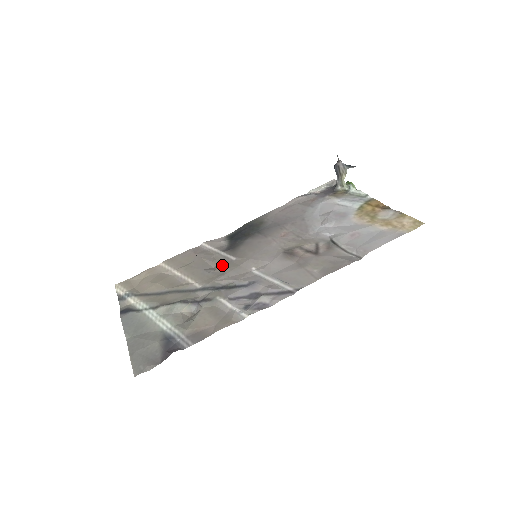
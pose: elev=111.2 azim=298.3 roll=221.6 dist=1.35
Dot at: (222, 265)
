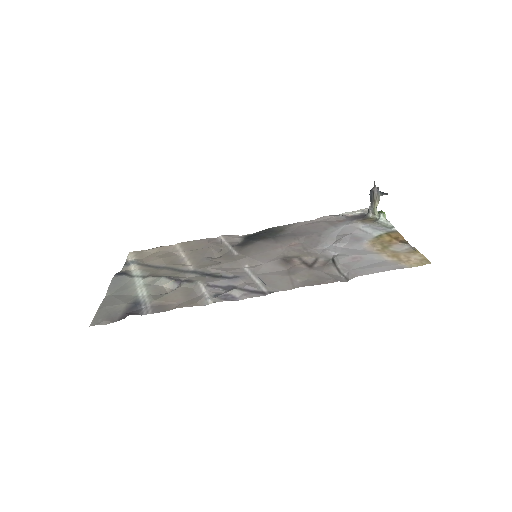
Dot at: (223, 257)
